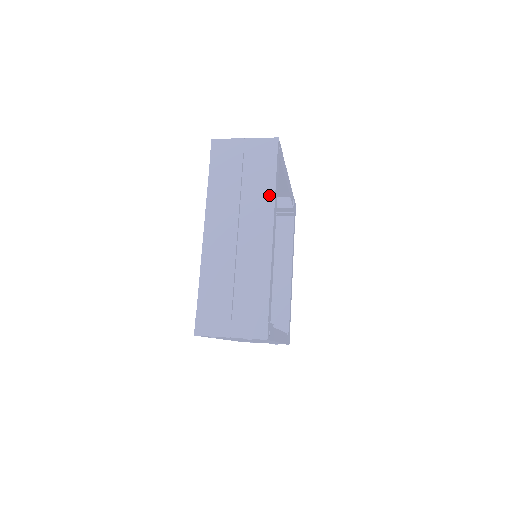
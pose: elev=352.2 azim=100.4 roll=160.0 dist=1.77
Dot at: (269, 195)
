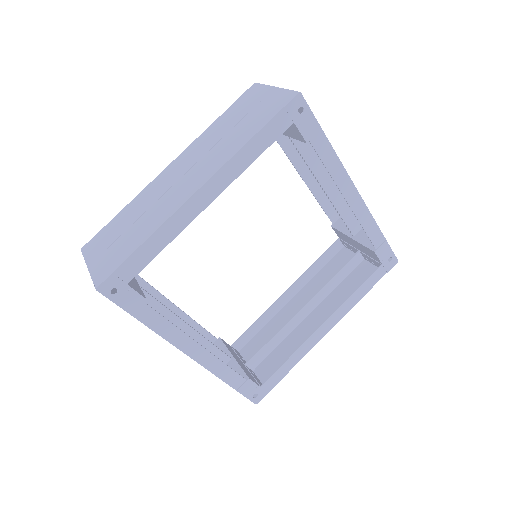
Dot at: (235, 148)
